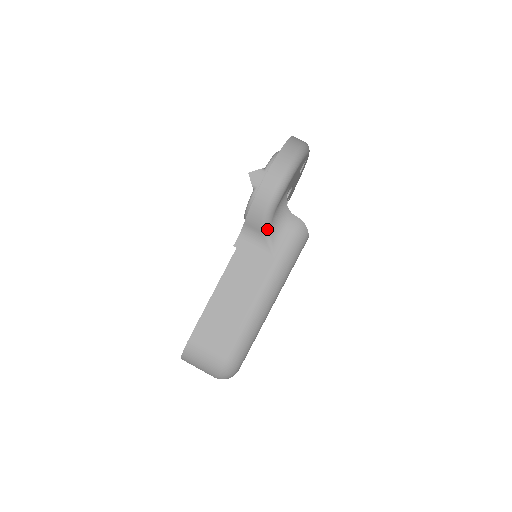
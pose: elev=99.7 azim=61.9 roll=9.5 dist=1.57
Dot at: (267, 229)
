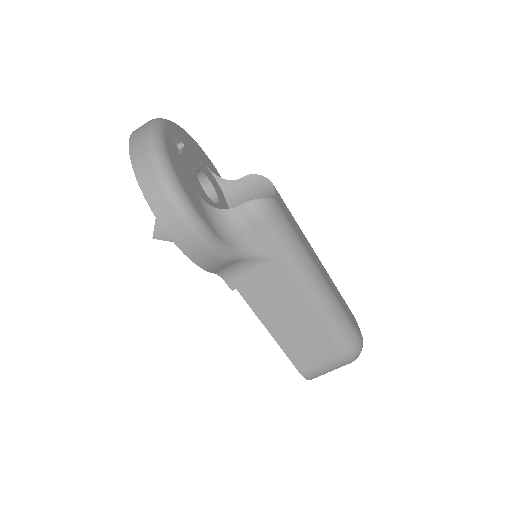
Dot at: (236, 255)
